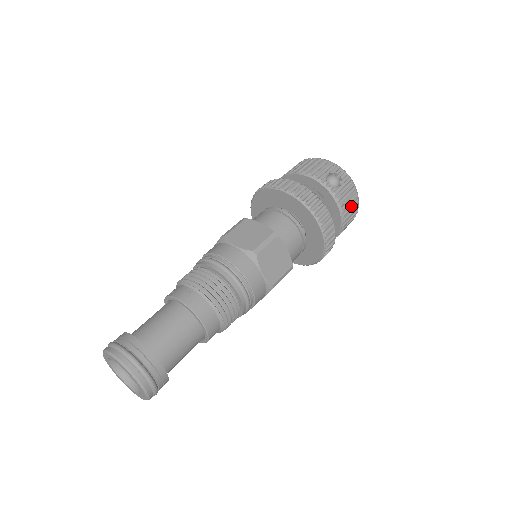
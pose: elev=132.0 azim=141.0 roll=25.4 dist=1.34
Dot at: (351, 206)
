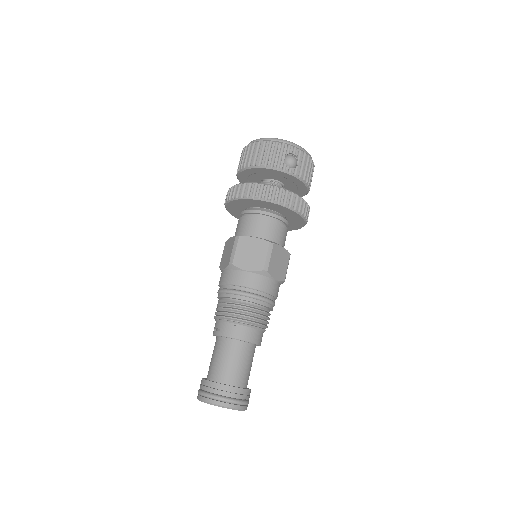
Dot at: (310, 172)
